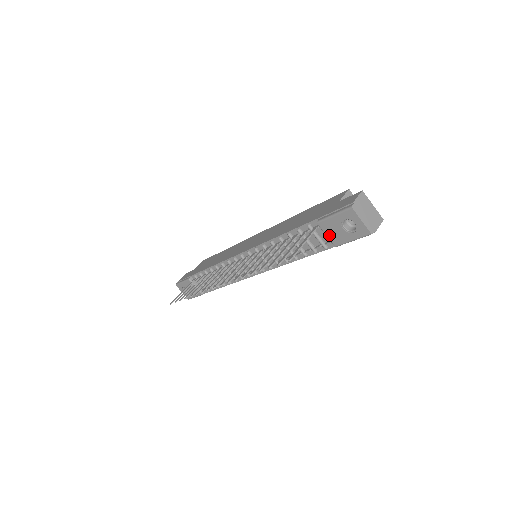
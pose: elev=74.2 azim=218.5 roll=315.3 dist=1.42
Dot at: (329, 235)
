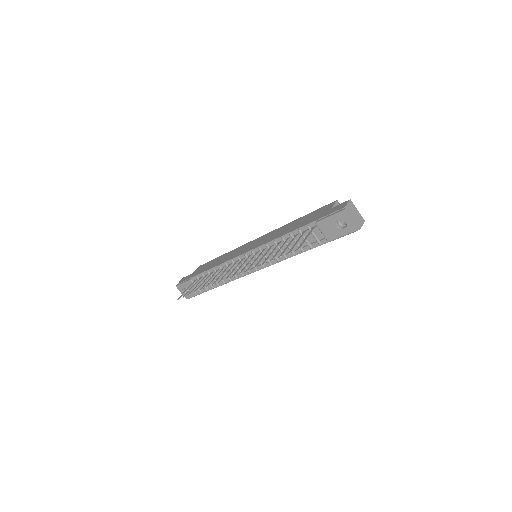
Dot at: (325, 233)
